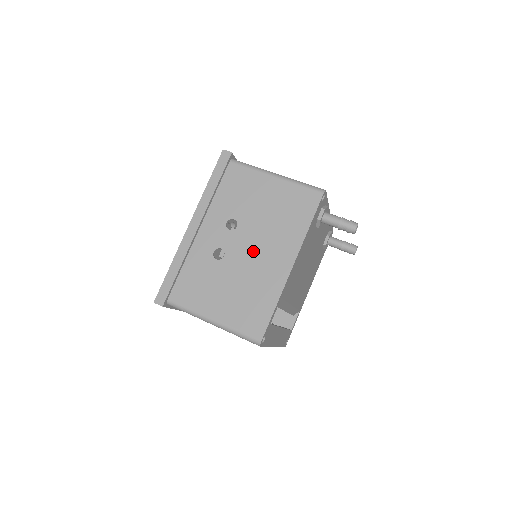
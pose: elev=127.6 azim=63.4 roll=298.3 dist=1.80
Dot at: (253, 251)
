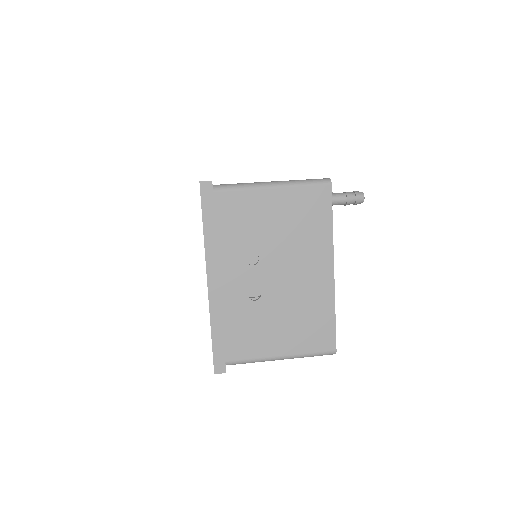
Dot at: (288, 275)
